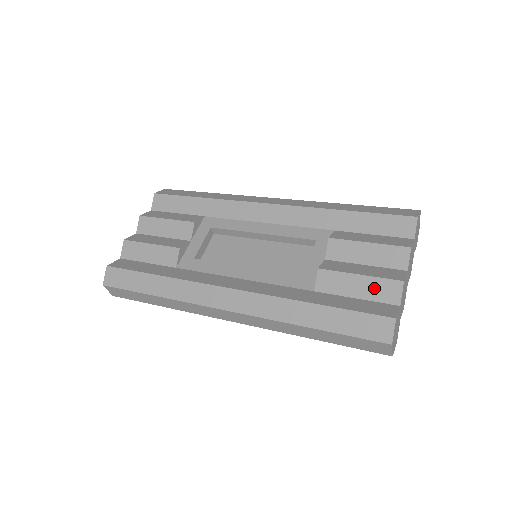
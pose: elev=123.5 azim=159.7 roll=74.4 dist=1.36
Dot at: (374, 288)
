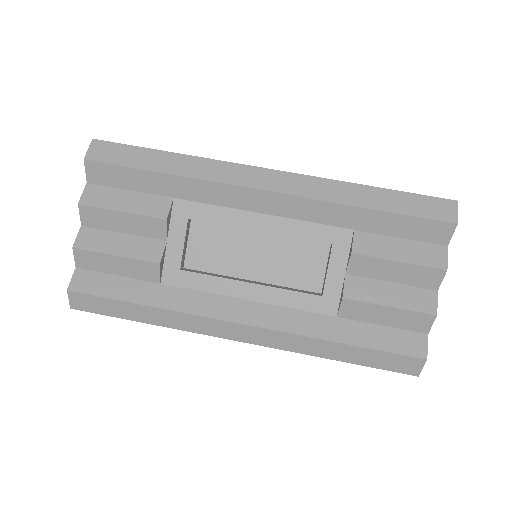
Dot at: (404, 319)
